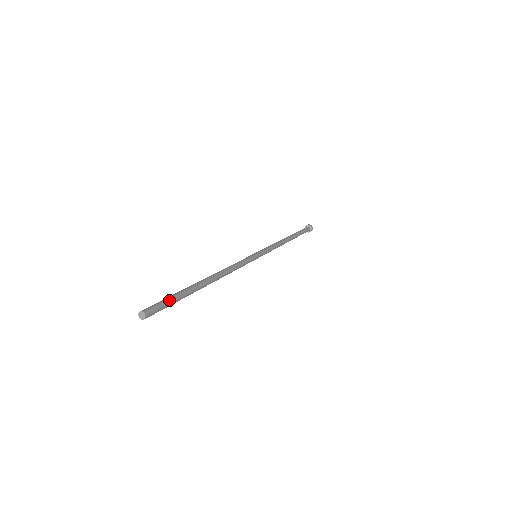
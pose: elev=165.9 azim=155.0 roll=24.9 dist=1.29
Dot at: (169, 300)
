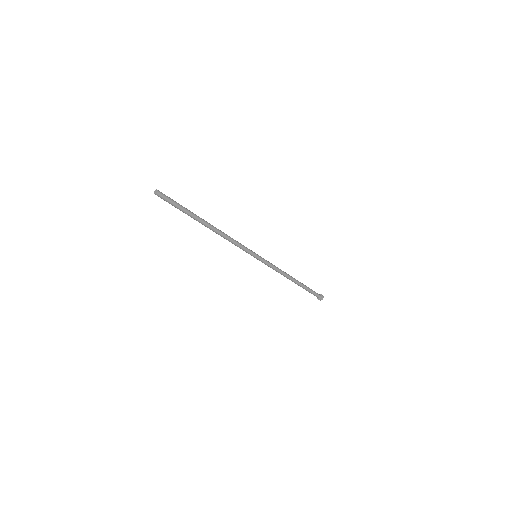
Dot at: (176, 202)
